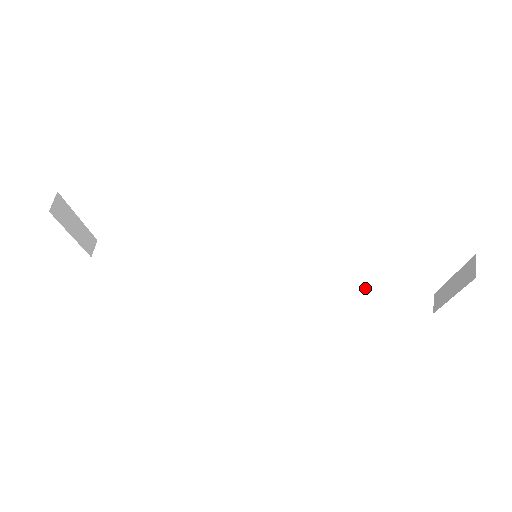
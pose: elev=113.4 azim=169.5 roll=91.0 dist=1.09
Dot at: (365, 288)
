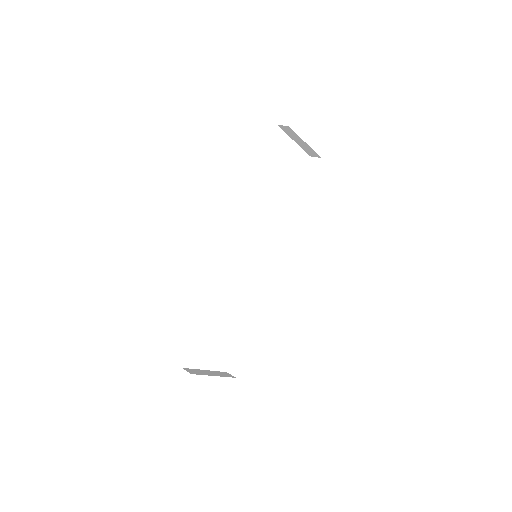
Dot at: (298, 197)
